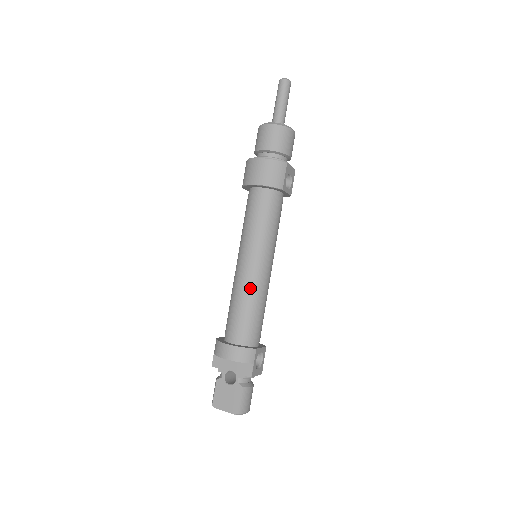
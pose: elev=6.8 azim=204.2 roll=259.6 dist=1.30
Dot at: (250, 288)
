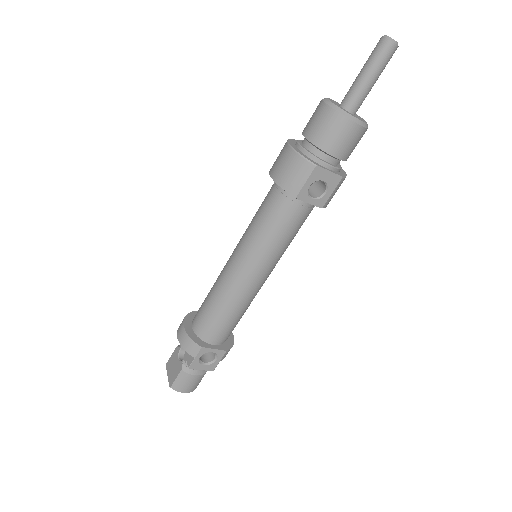
Dot at: (223, 286)
